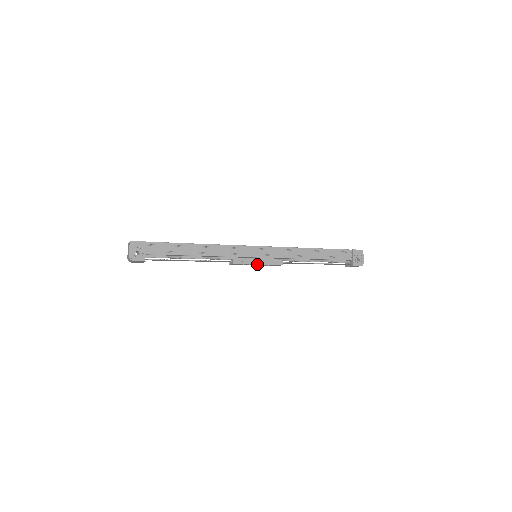
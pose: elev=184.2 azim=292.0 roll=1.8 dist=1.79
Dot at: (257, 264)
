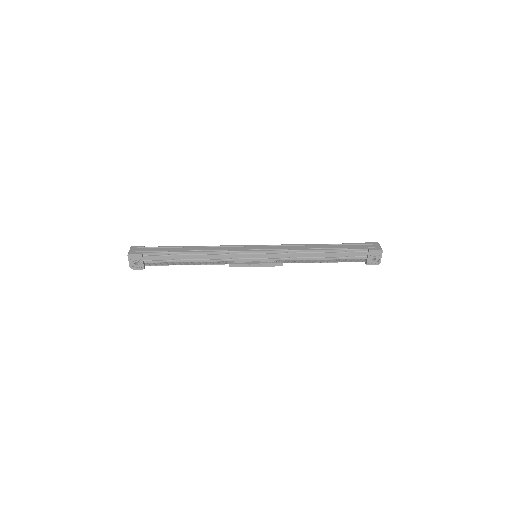
Dot at: (255, 266)
